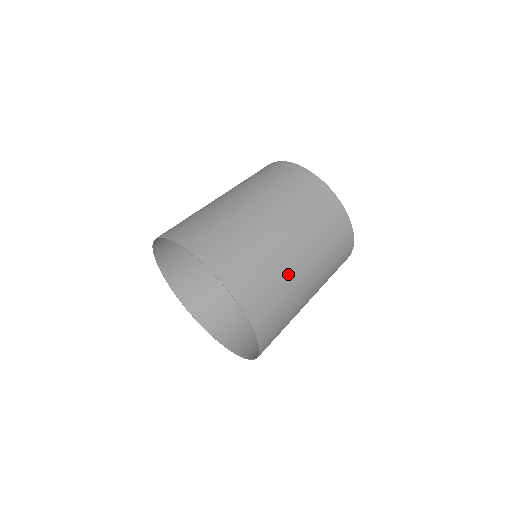
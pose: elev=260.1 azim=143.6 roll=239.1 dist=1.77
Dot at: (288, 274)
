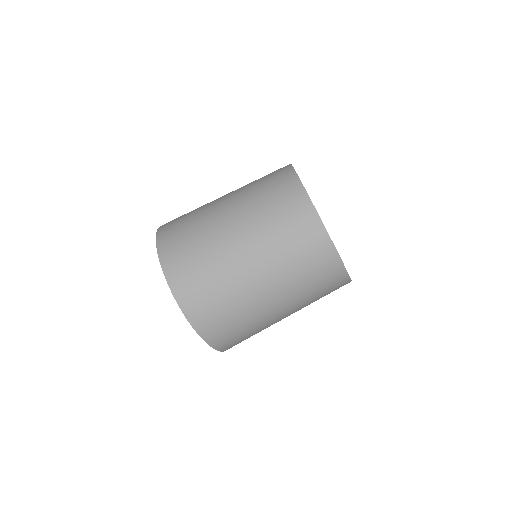
Dot at: (255, 313)
